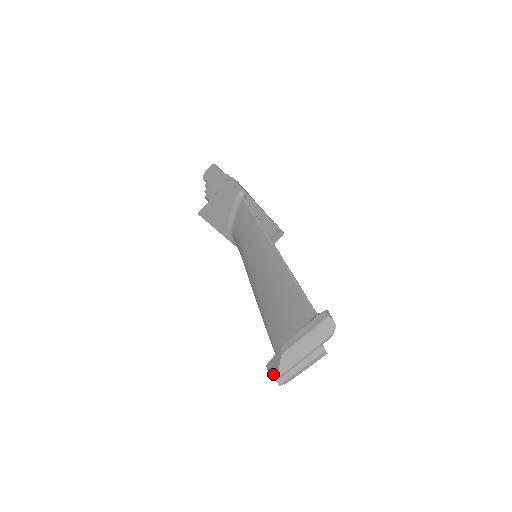
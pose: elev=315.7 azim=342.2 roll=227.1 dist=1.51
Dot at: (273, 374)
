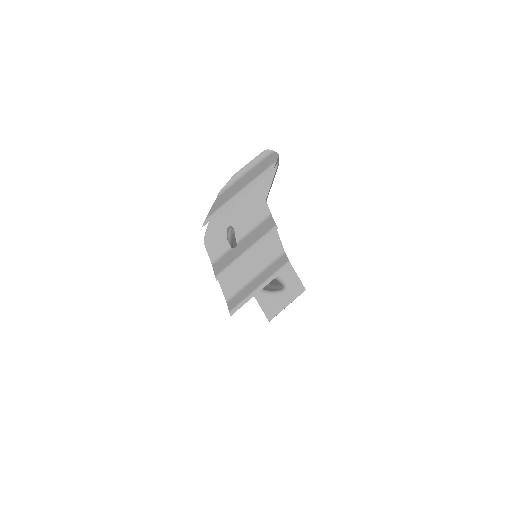
Dot at: (213, 265)
